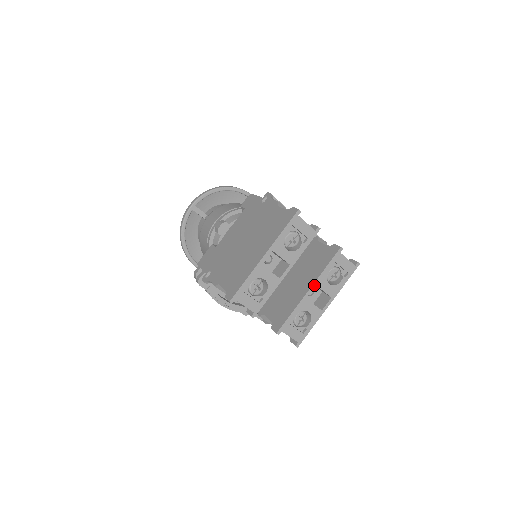
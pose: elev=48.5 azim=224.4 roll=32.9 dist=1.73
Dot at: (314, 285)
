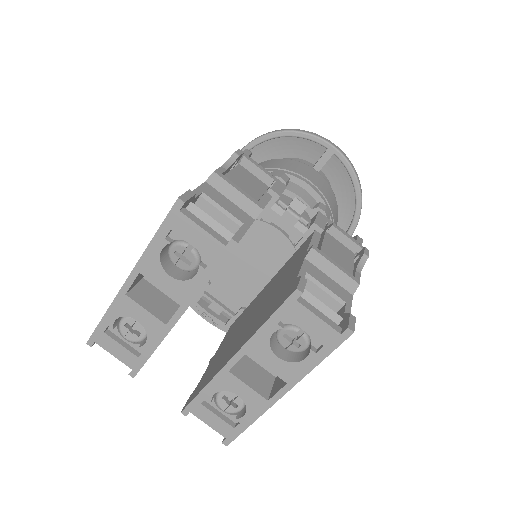
Dot at: (242, 351)
